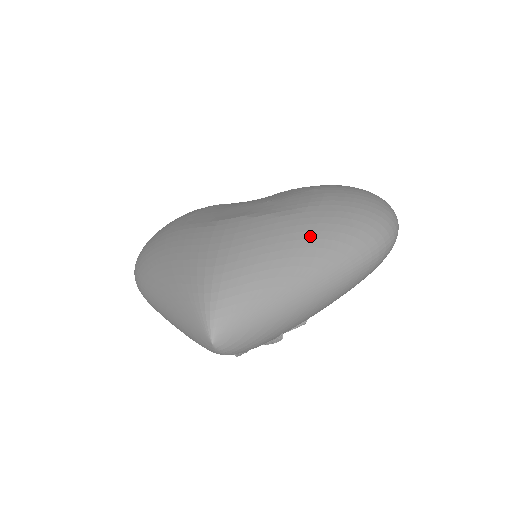
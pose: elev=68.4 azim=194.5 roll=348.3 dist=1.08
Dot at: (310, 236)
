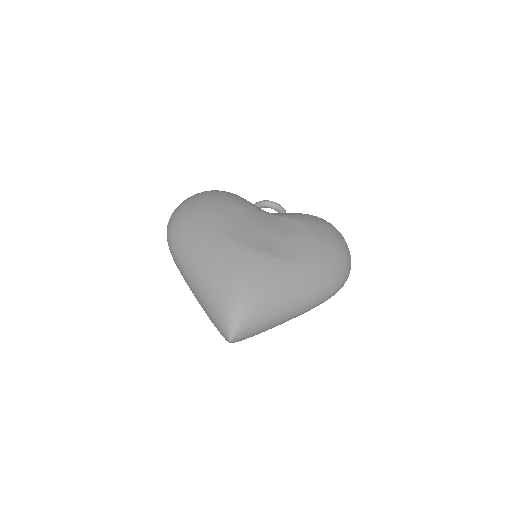
Dot at: (301, 286)
